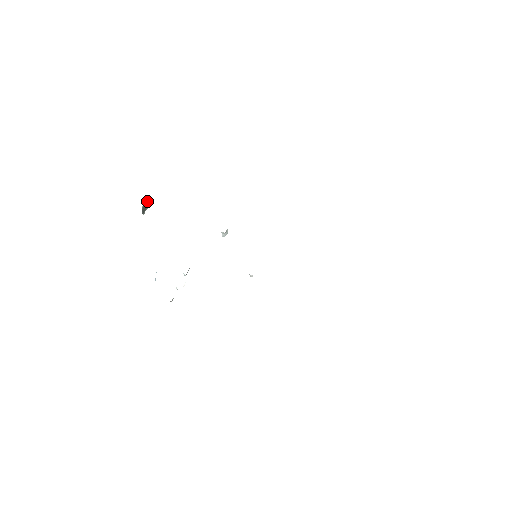
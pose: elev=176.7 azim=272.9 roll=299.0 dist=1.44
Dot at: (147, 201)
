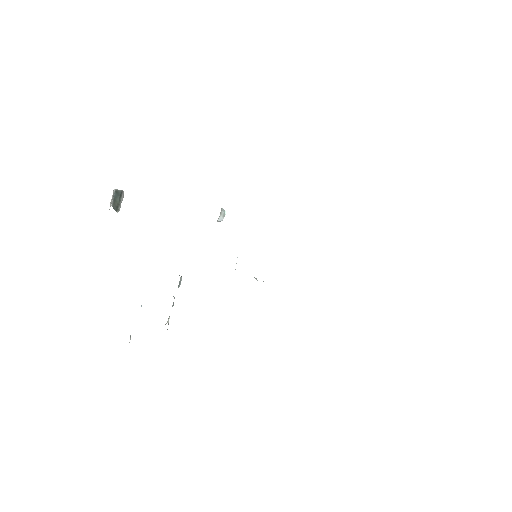
Dot at: (117, 193)
